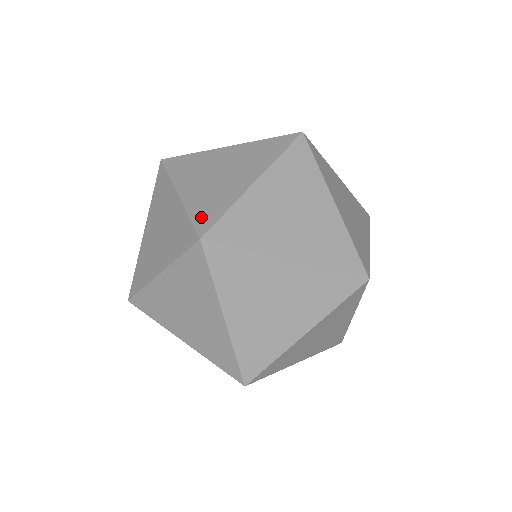
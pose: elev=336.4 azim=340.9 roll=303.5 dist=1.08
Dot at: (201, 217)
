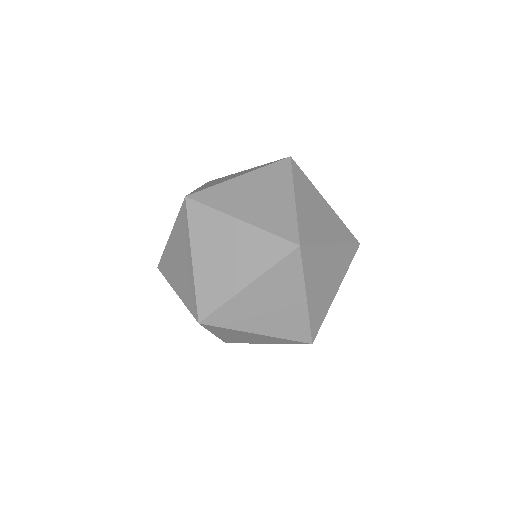
Dot at: (283, 231)
